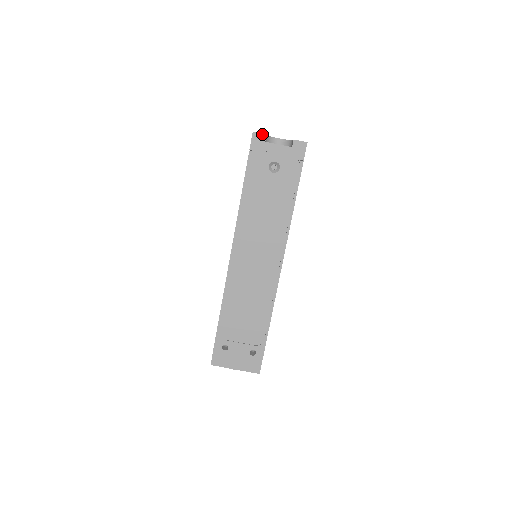
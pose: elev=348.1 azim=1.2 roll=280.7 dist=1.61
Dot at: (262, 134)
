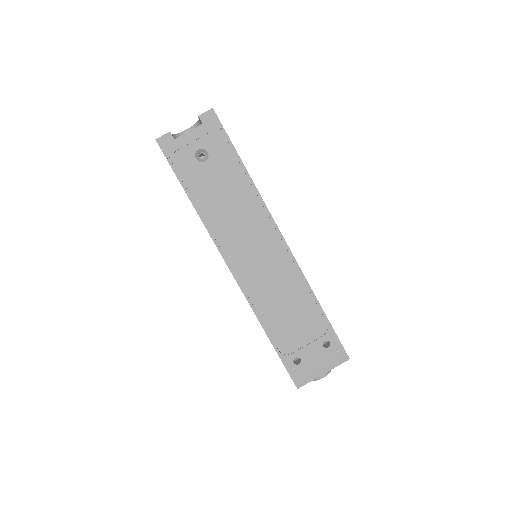
Dot at: (165, 135)
